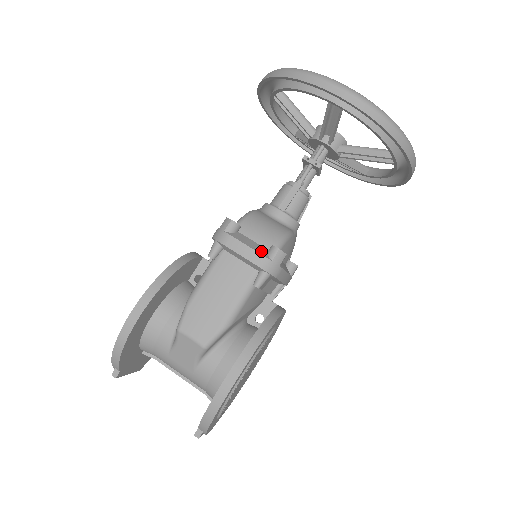
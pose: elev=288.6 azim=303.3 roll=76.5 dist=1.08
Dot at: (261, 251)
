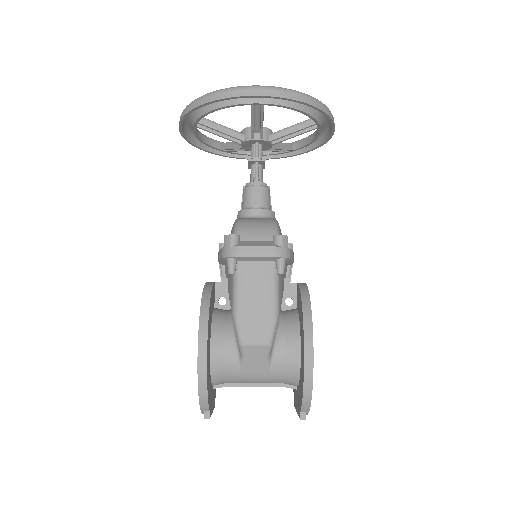
Dot at: (269, 244)
